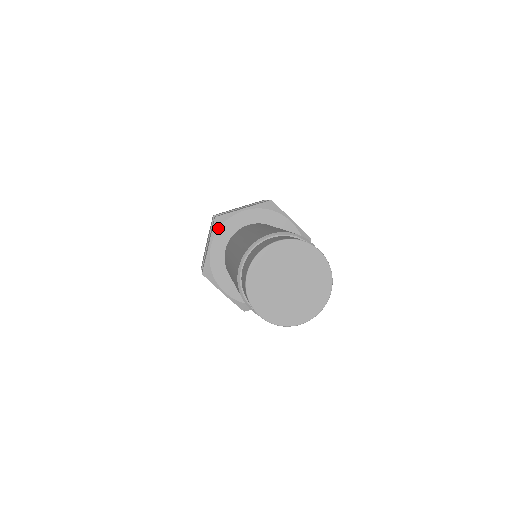
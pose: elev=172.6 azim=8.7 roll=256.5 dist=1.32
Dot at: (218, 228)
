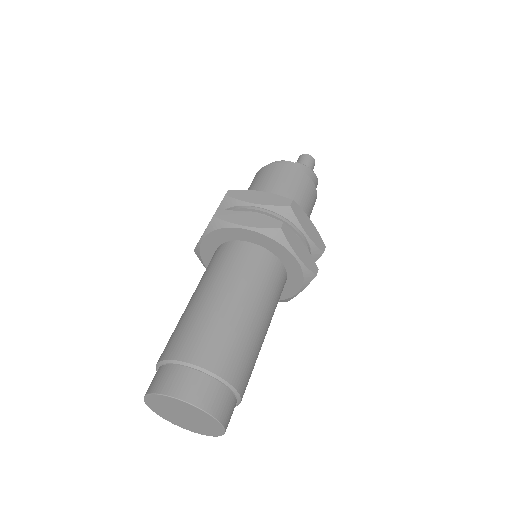
Dot at: (201, 261)
